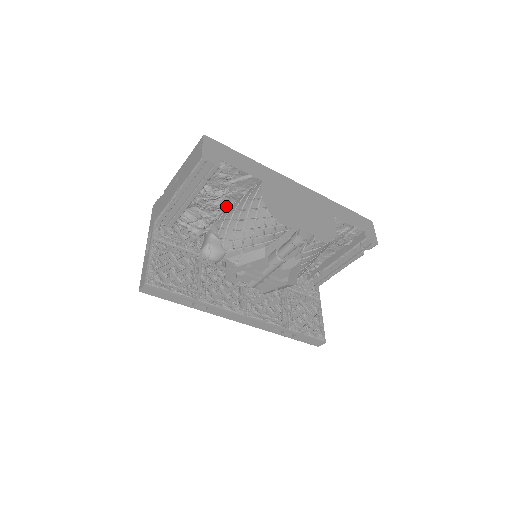
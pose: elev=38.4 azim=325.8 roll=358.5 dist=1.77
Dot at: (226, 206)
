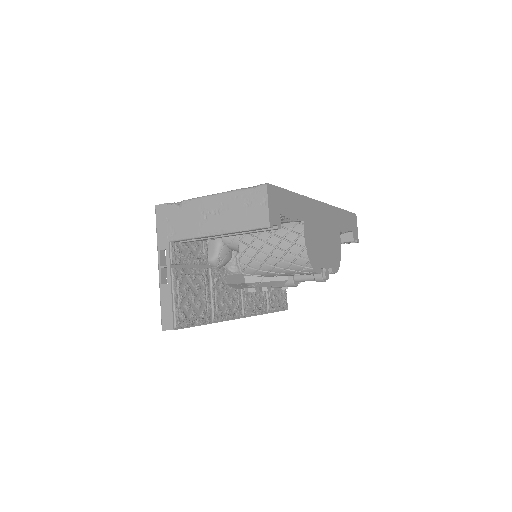
Dot at: occluded
